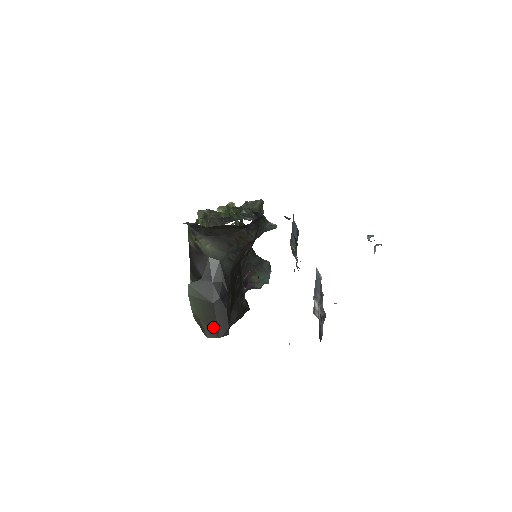
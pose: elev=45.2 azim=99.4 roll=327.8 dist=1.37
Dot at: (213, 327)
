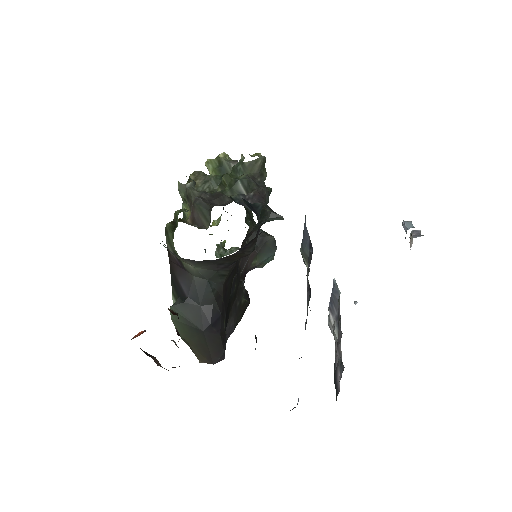
Dot at: (205, 353)
